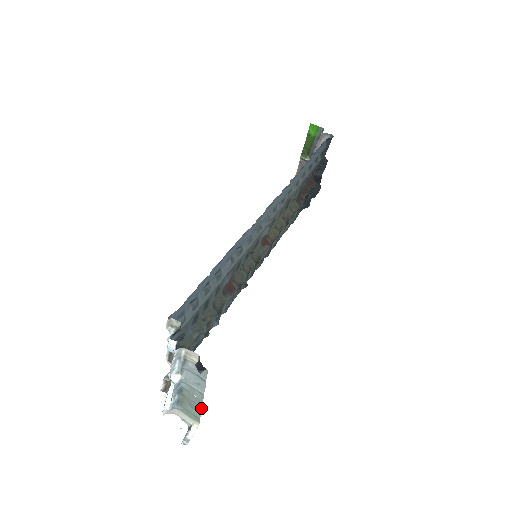
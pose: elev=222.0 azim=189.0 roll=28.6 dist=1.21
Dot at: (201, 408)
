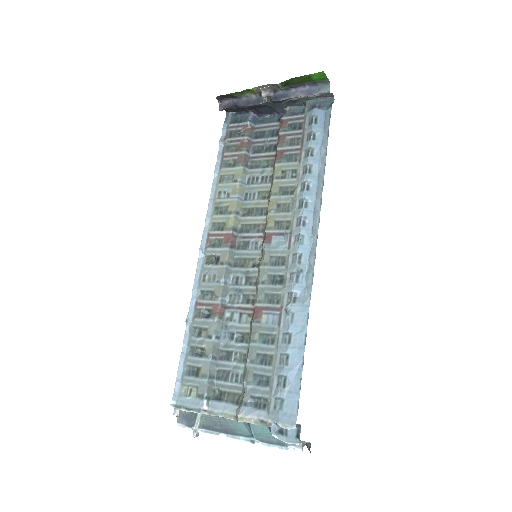
Dot at: occluded
